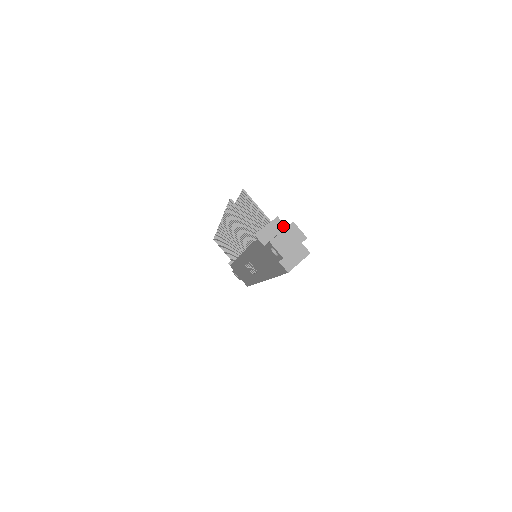
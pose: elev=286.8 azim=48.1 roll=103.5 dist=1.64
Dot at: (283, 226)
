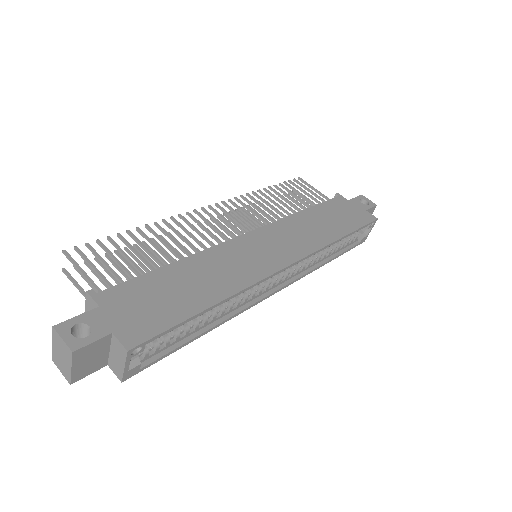
Dot at: (96, 306)
